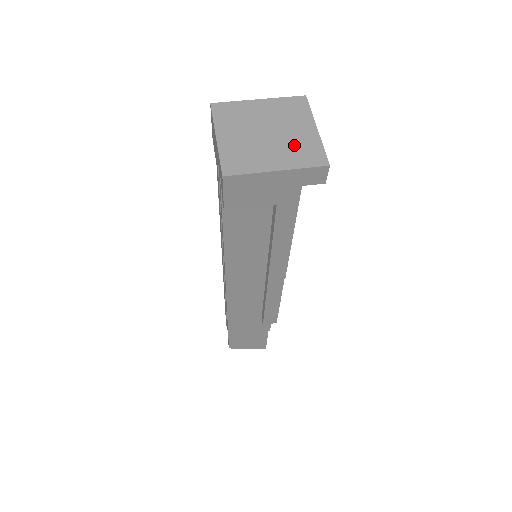
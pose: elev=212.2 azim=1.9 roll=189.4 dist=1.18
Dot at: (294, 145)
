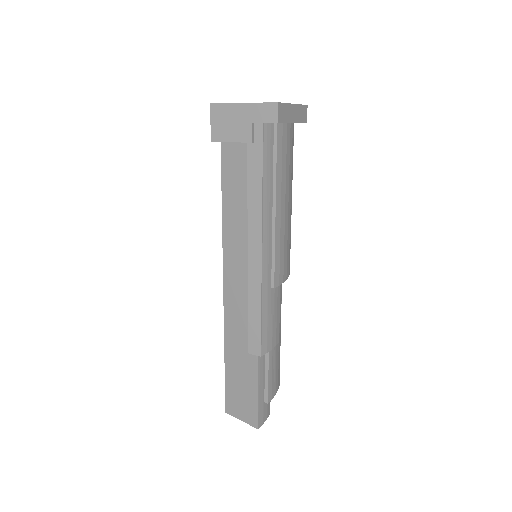
Dot at: occluded
